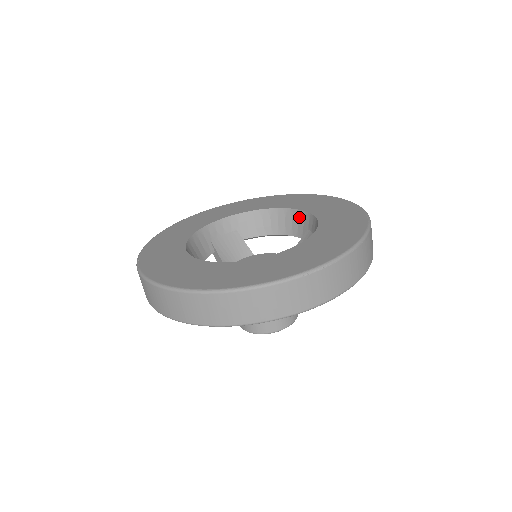
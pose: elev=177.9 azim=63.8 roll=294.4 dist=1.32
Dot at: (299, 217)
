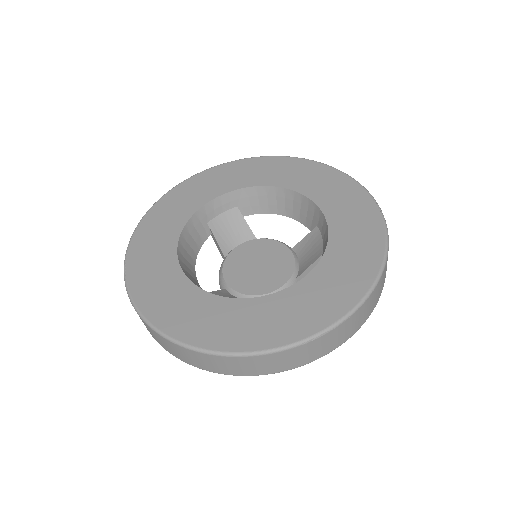
Dot at: (309, 207)
